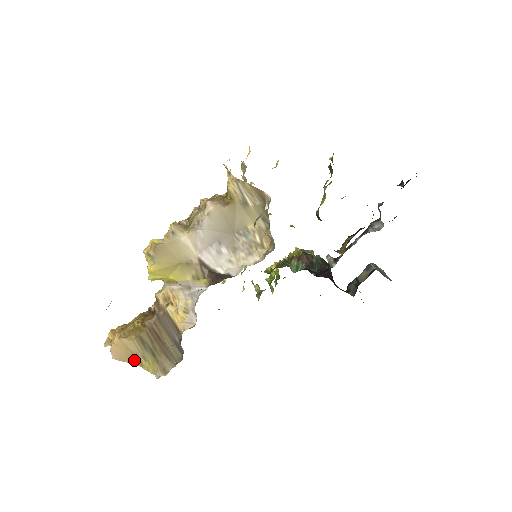
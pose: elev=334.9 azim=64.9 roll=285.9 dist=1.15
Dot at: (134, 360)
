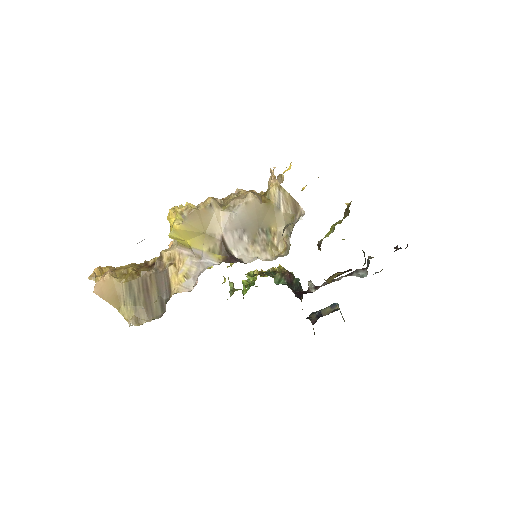
Dot at: (114, 301)
